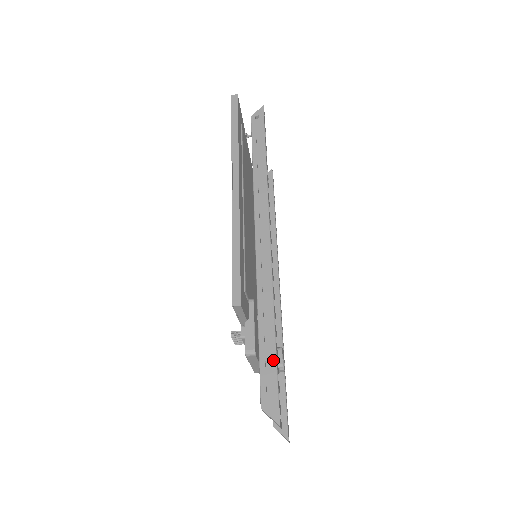
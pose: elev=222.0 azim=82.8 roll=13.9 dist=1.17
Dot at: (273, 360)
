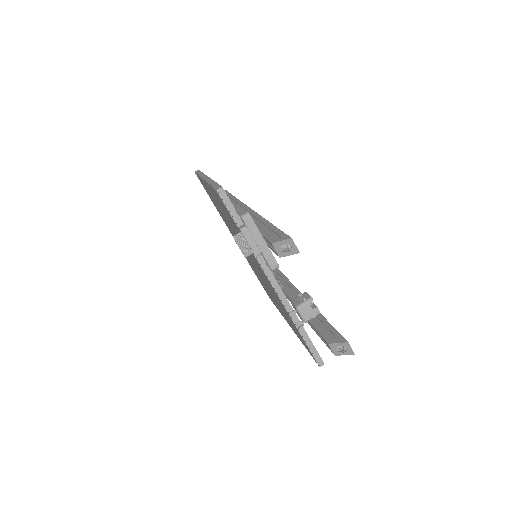
Dot at: (272, 227)
